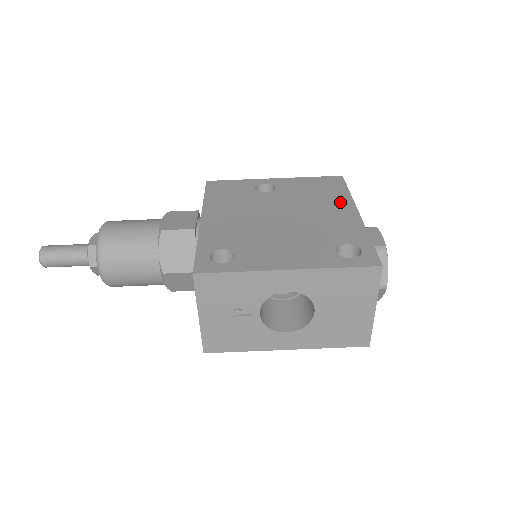
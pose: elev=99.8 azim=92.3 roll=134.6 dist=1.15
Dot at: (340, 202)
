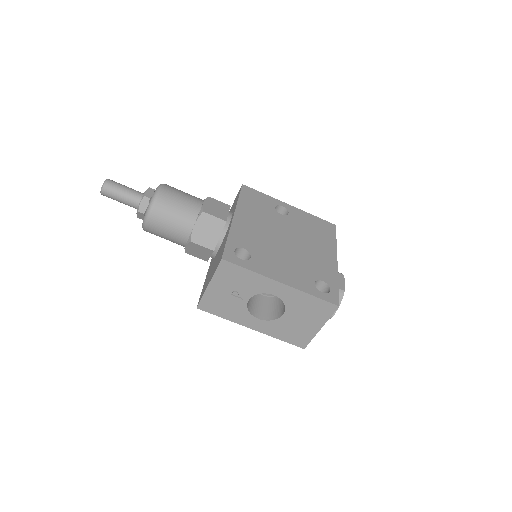
Dot at: (328, 246)
